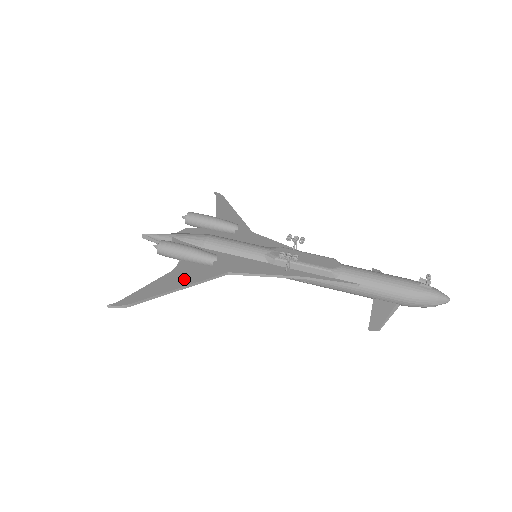
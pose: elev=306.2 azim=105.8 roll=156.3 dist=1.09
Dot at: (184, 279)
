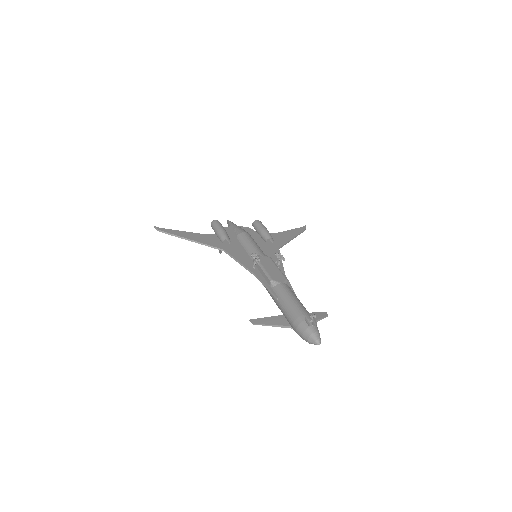
Dot at: (200, 239)
